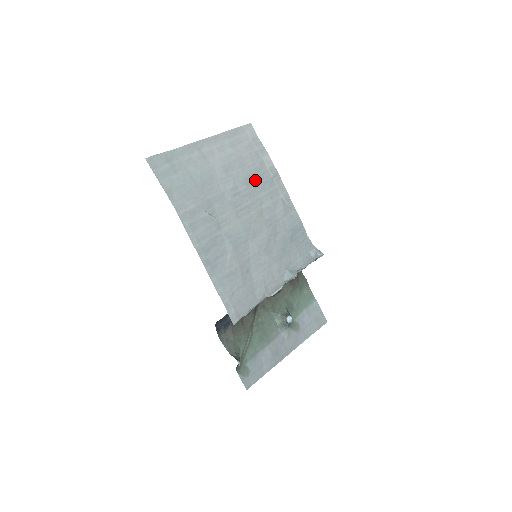
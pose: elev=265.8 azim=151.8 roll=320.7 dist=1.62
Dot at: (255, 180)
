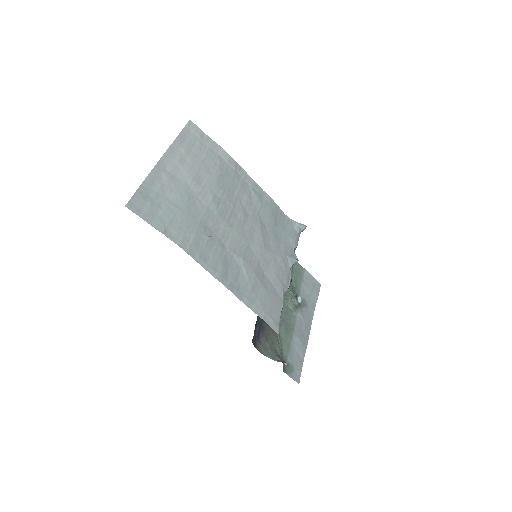
Dot at: (225, 180)
